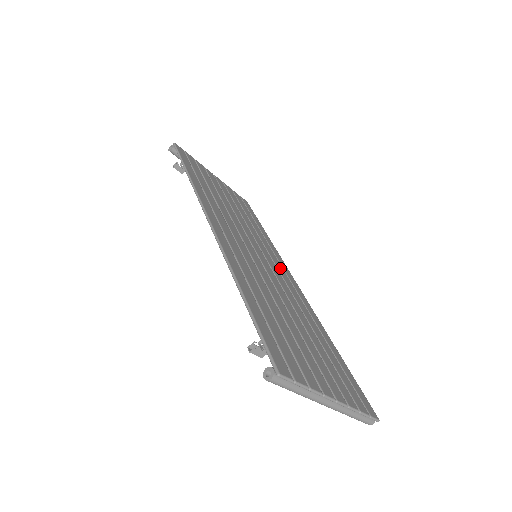
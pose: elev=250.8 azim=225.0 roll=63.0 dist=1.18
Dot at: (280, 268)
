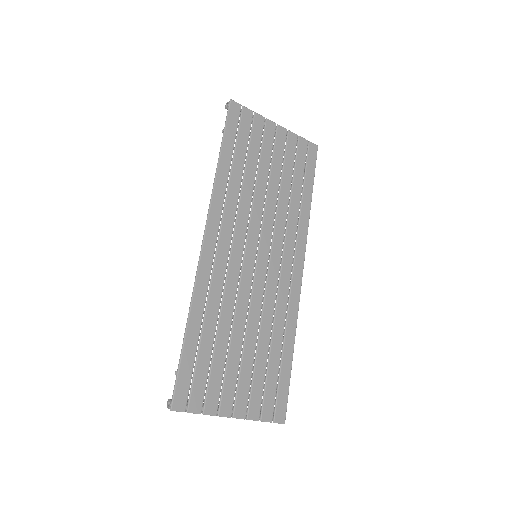
Dot at: (288, 259)
